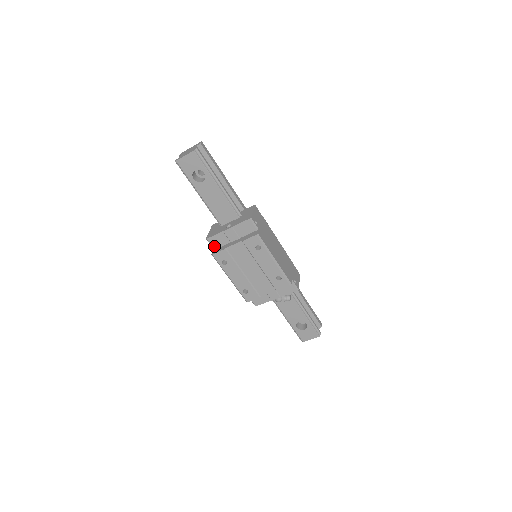
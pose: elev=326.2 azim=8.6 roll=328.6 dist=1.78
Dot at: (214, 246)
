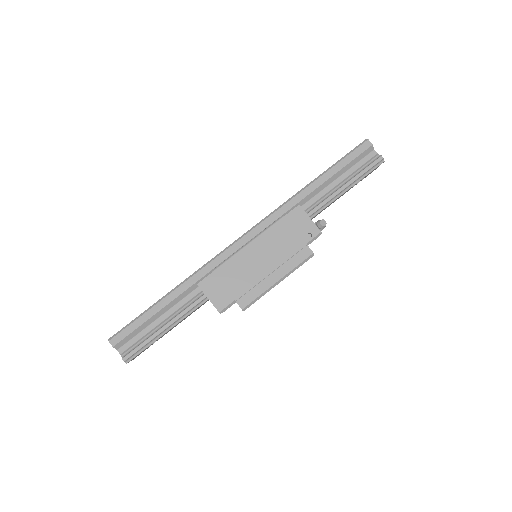
Dot at: occluded
